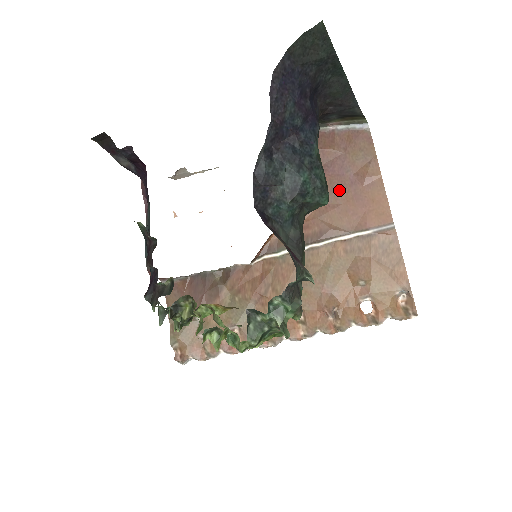
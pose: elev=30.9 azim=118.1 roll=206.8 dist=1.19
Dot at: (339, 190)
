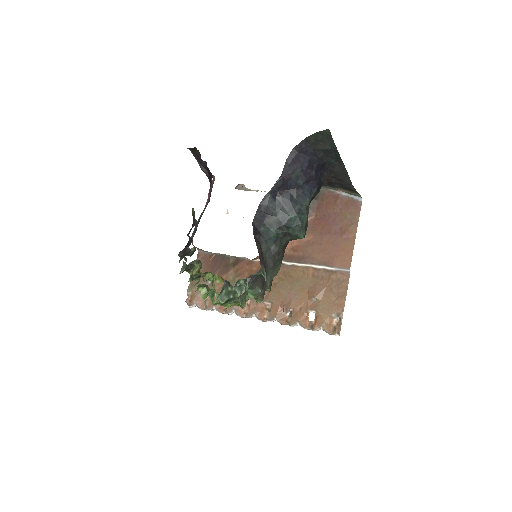
Dot at: (326, 234)
